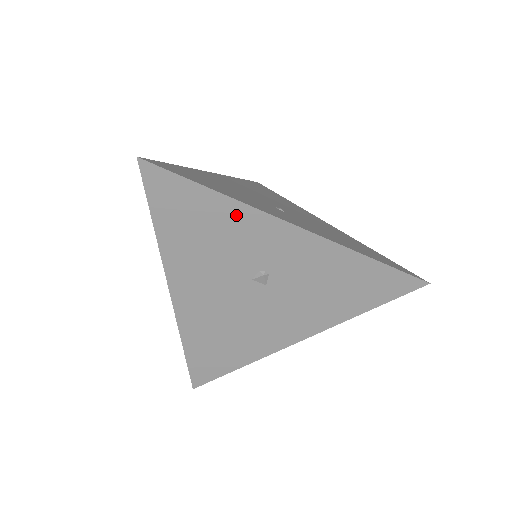
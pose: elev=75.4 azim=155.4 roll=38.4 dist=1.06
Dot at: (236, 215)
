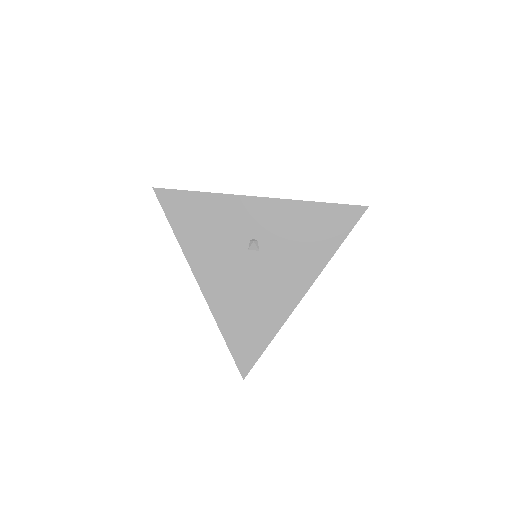
Dot at: (220, 204)
